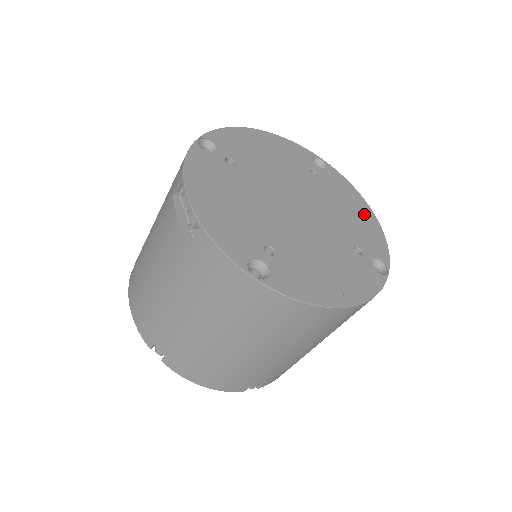
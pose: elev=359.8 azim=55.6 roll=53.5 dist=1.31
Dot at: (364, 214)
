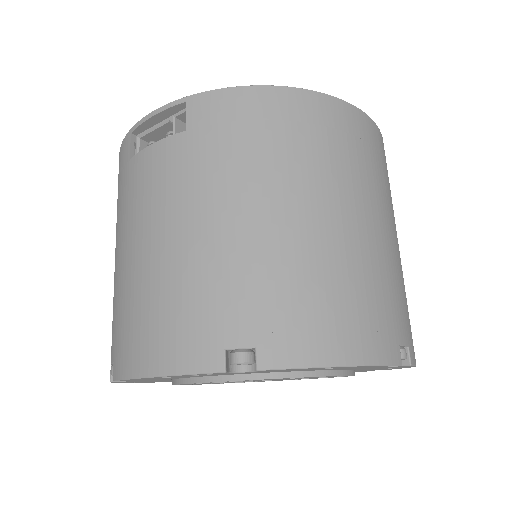
Dot at: occluded
